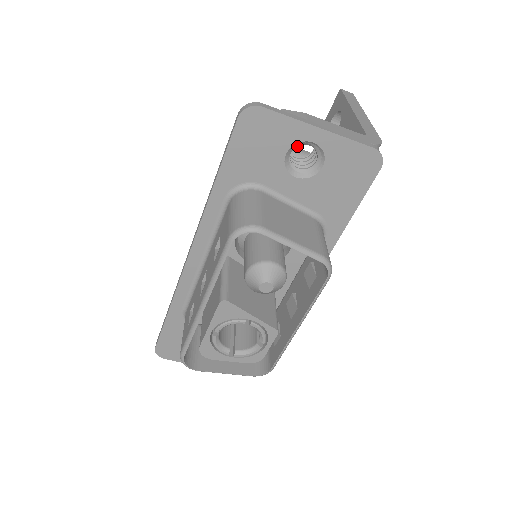
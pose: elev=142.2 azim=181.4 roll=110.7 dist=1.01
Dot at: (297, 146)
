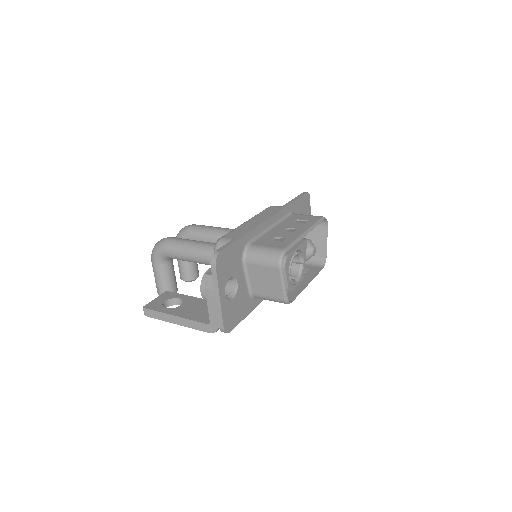
Dot at: occluded
